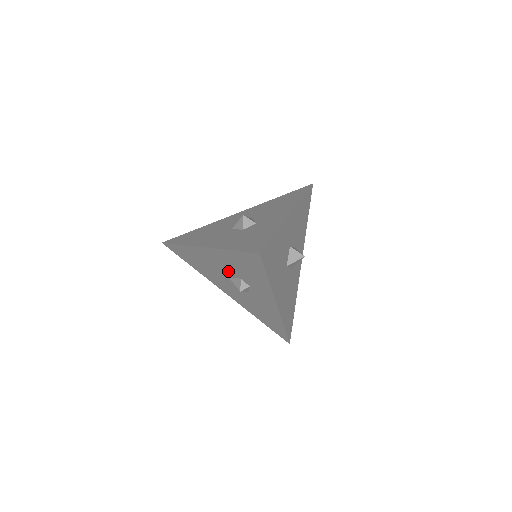
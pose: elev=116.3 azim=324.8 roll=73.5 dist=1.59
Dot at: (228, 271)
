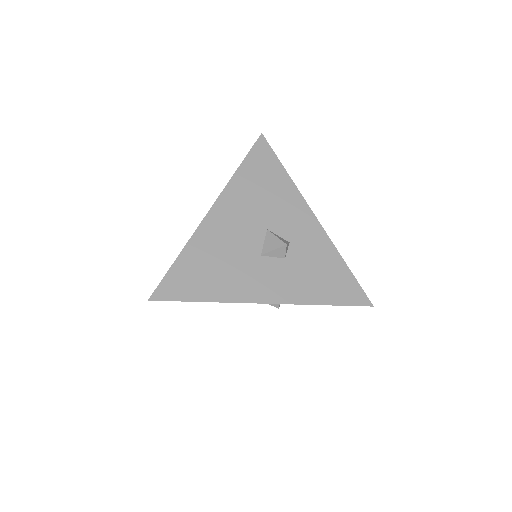
Dot at: occluded
